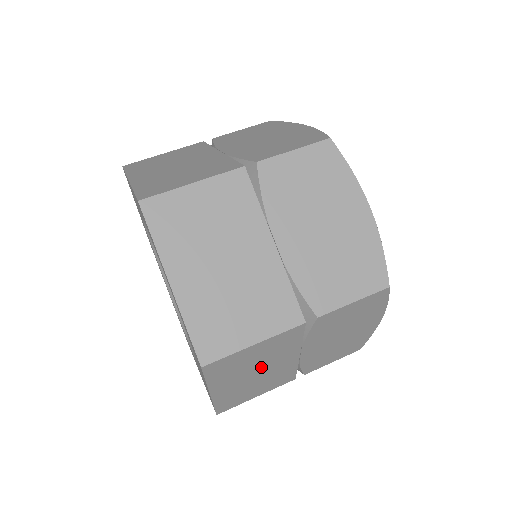
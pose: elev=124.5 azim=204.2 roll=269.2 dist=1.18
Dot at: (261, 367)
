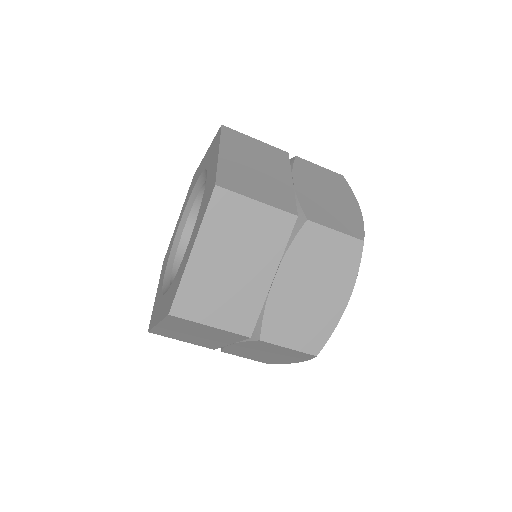
Dot at: (242, 256)
